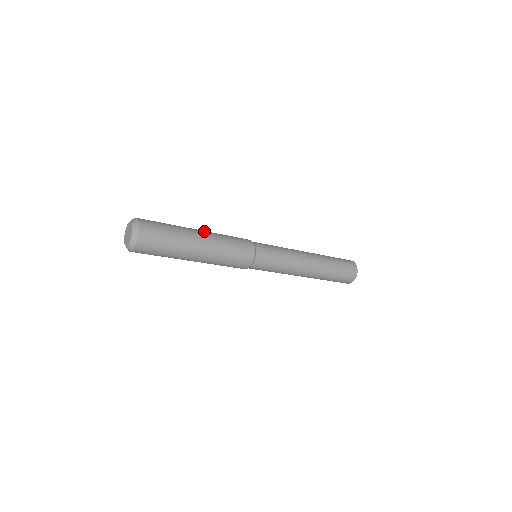
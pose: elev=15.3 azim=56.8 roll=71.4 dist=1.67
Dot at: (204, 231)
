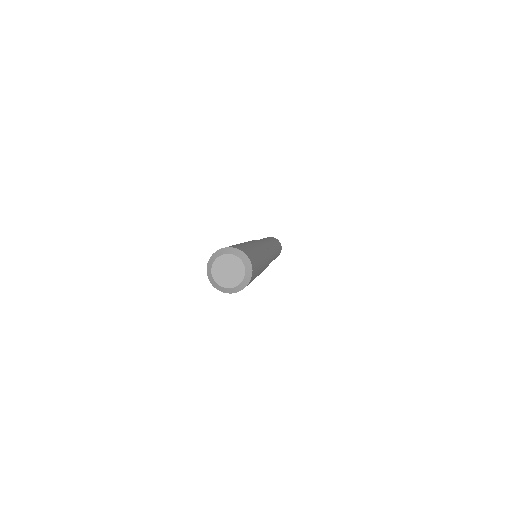
Dot at: (259, 248)
